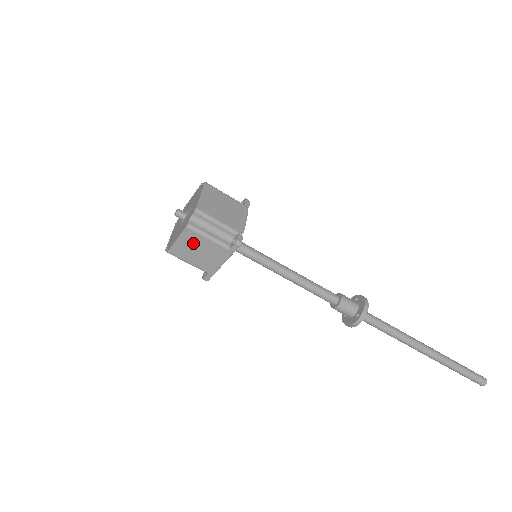
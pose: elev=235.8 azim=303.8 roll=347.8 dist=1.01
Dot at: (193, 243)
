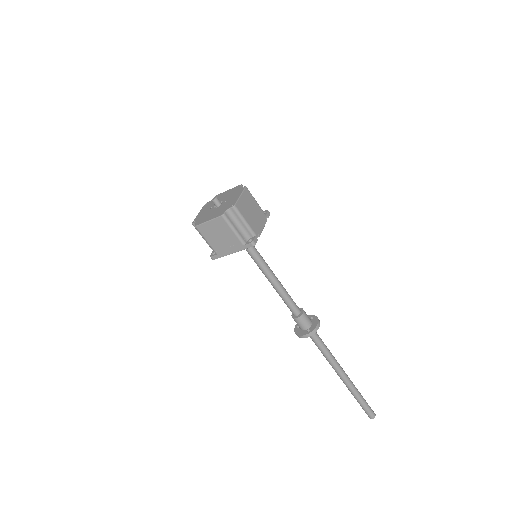
Dot at: (219, 229)
